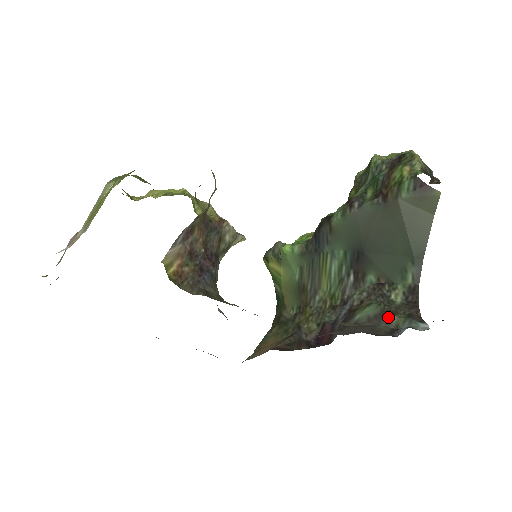
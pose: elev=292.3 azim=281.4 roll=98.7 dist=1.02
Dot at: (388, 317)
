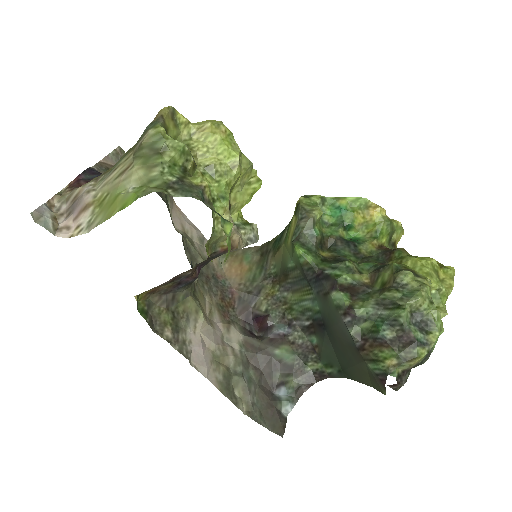
Dot at: (289, 373)
